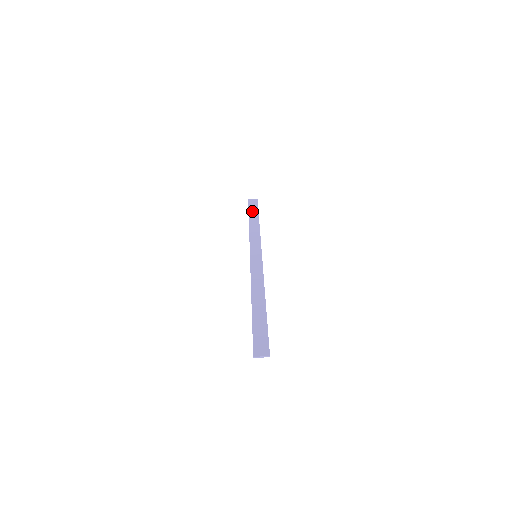
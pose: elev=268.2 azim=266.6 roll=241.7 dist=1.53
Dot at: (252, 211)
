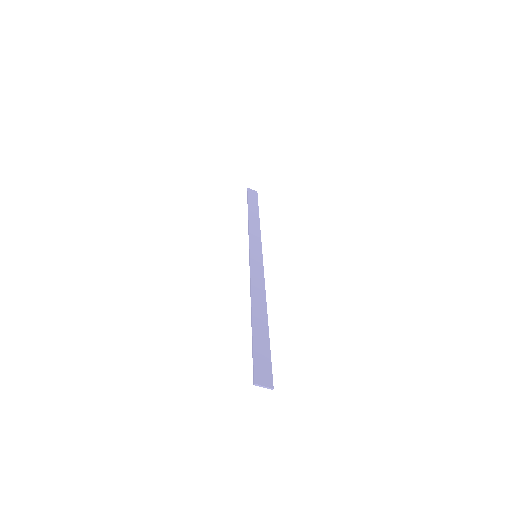
Dot at: (252, 202)
